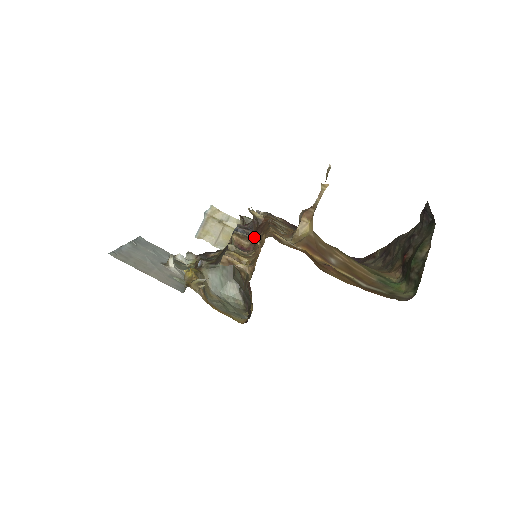
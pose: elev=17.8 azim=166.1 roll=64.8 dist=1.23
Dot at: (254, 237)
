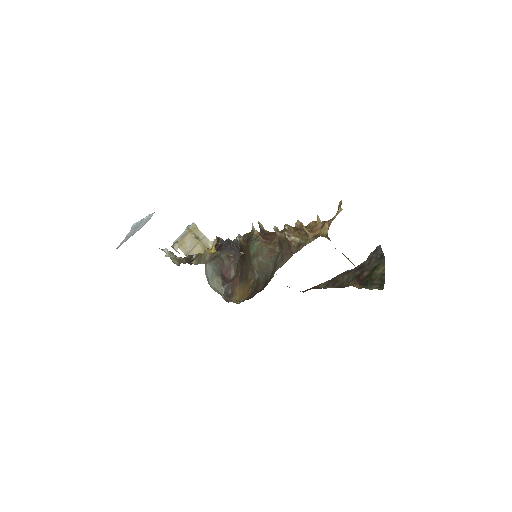
Dot at: (318, 216)
